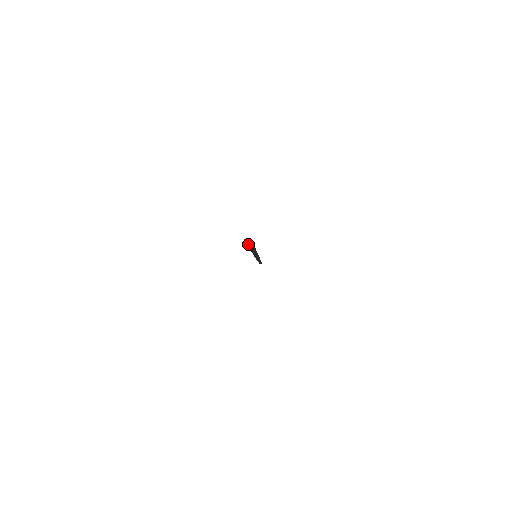
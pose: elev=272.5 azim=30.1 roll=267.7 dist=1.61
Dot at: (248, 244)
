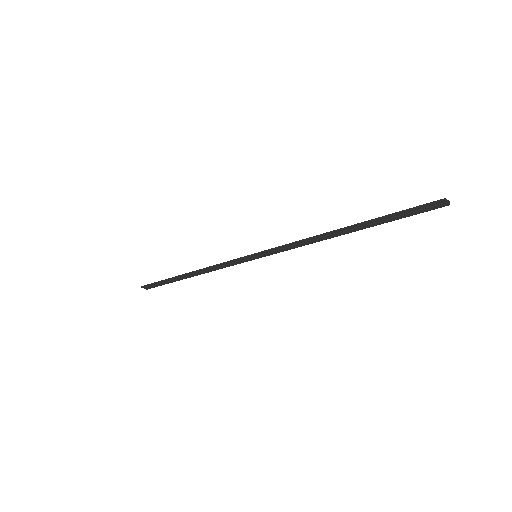
Dot at: (448, 203)
